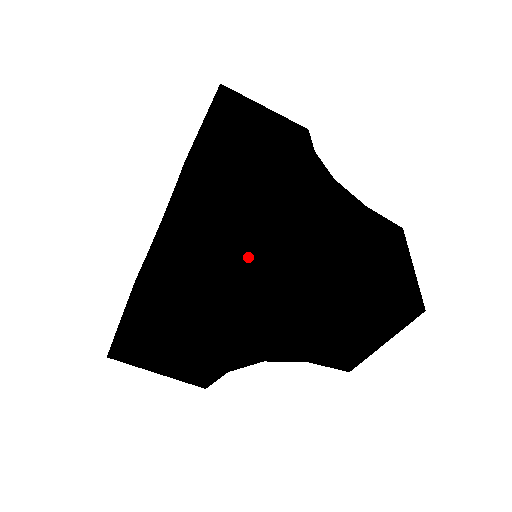
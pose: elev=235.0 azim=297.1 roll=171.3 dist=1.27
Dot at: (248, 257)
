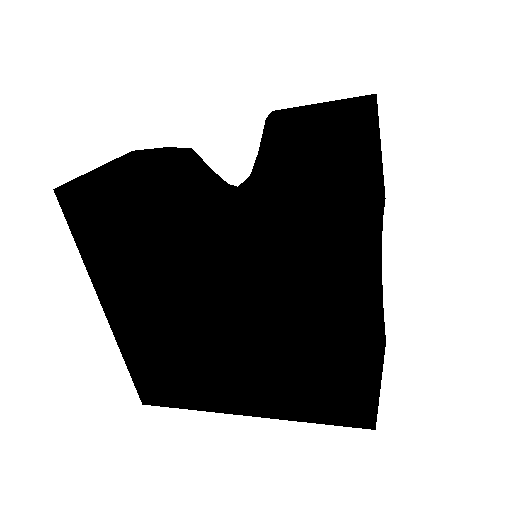
Dot at: occluded
